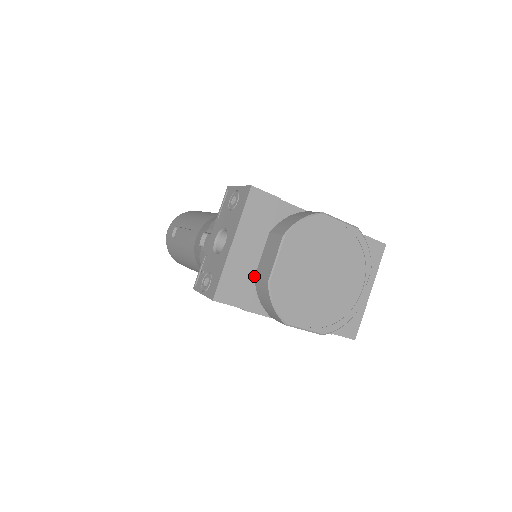
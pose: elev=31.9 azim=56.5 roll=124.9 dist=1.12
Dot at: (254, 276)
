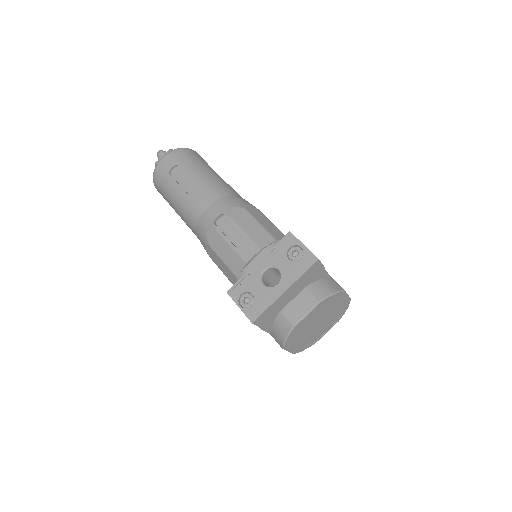
Dot at: (280, 311)
